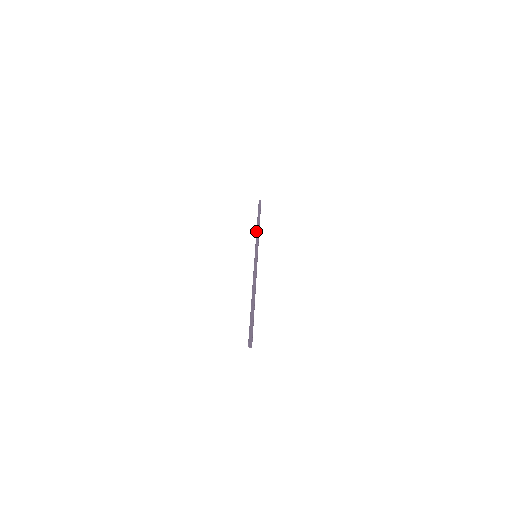
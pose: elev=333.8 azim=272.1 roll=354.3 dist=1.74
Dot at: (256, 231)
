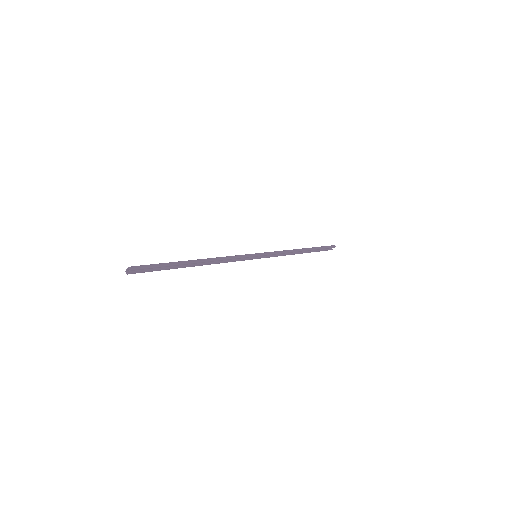
Dot at: occluded
